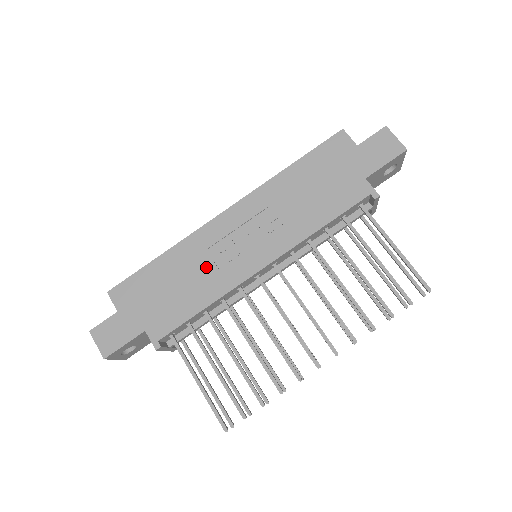
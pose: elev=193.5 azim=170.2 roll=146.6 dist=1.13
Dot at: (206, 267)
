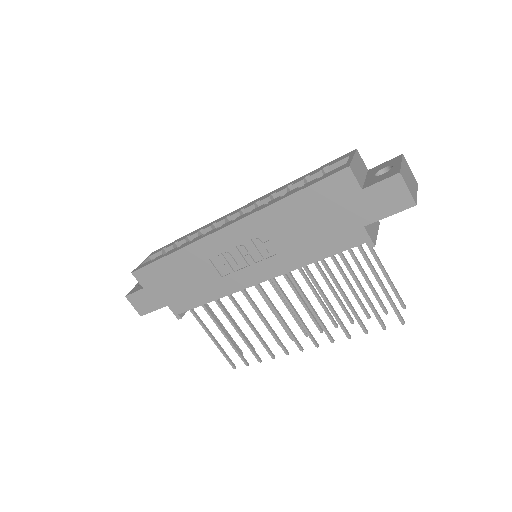
Dot at: (210, 272)
